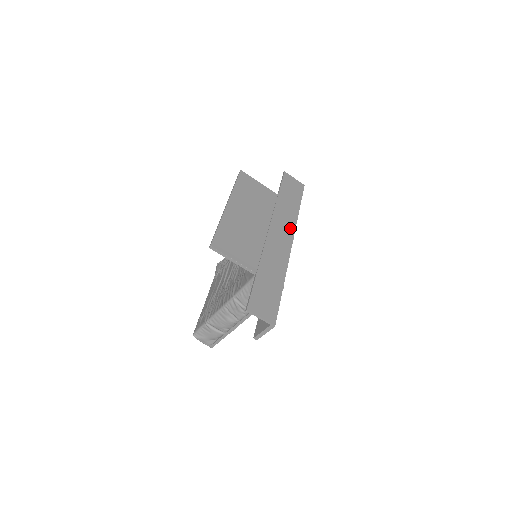
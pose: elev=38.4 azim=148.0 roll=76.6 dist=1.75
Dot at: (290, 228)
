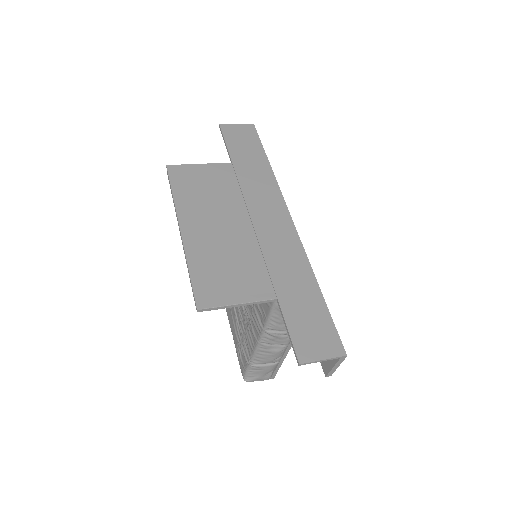
Dot at: (275, 198)
